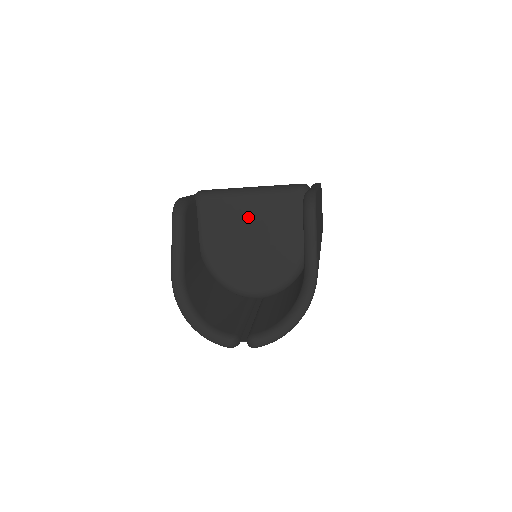
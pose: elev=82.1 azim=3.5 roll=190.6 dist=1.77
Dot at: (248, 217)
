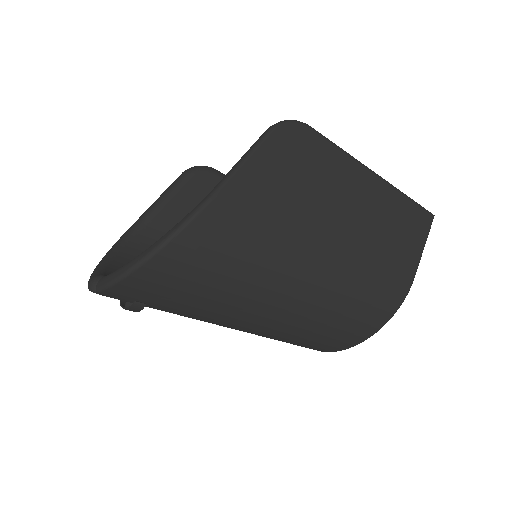
Dot at: occluded
